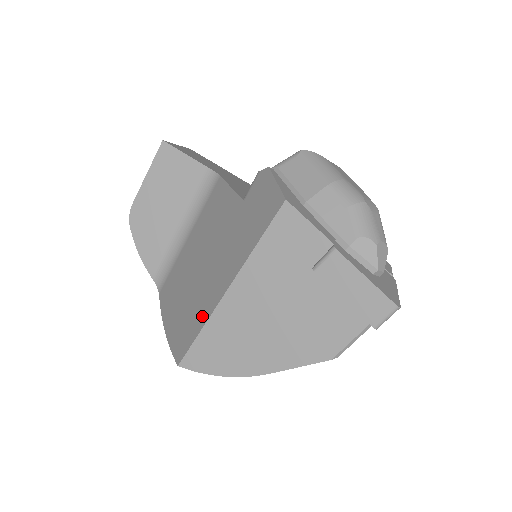
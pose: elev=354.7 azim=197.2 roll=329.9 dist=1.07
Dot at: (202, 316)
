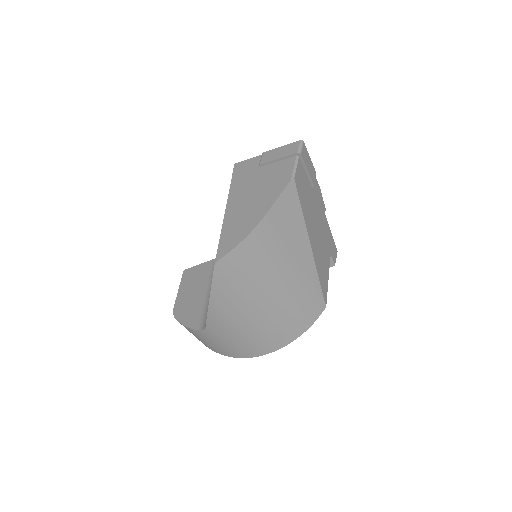
Dot at: occluded
